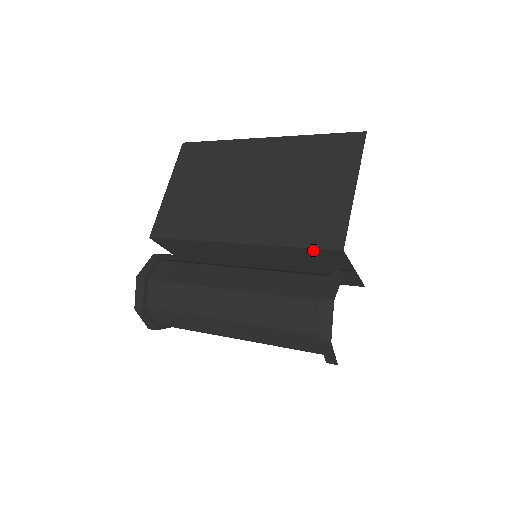
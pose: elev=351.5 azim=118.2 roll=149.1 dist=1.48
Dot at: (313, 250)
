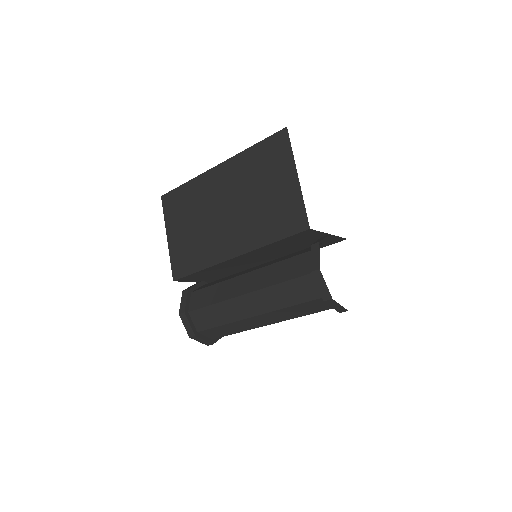
Dot at: (290, 238)
